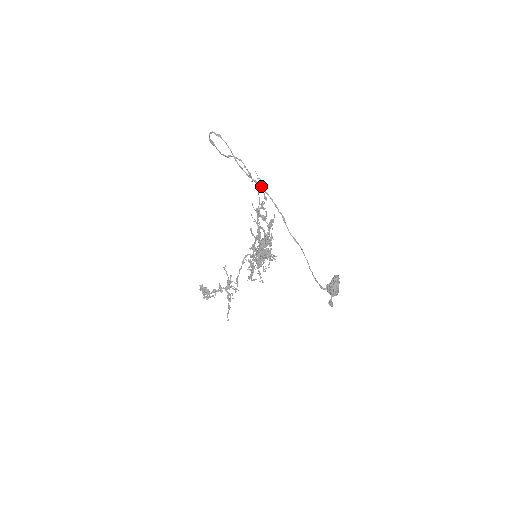
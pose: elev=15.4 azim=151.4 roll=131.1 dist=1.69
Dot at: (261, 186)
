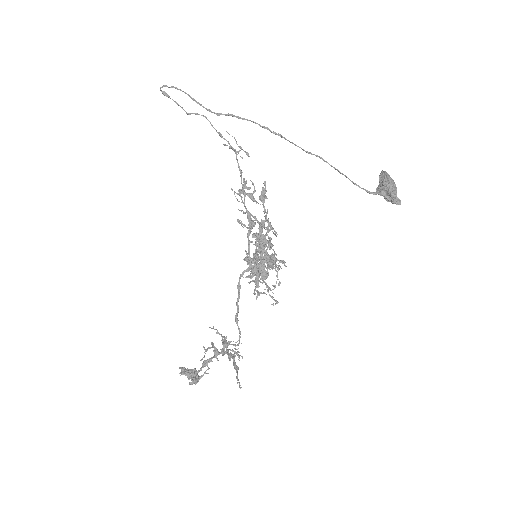
Dot at: (239, 117)
